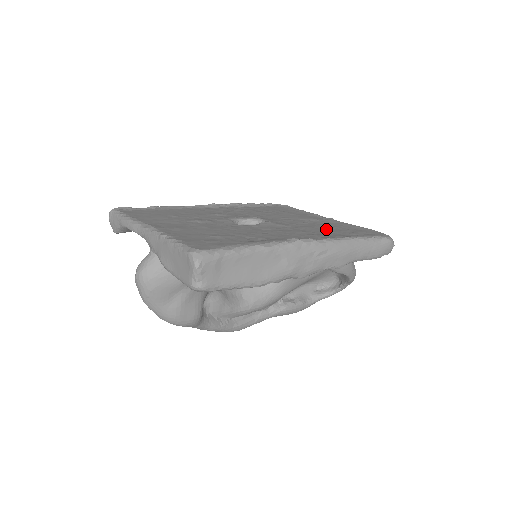
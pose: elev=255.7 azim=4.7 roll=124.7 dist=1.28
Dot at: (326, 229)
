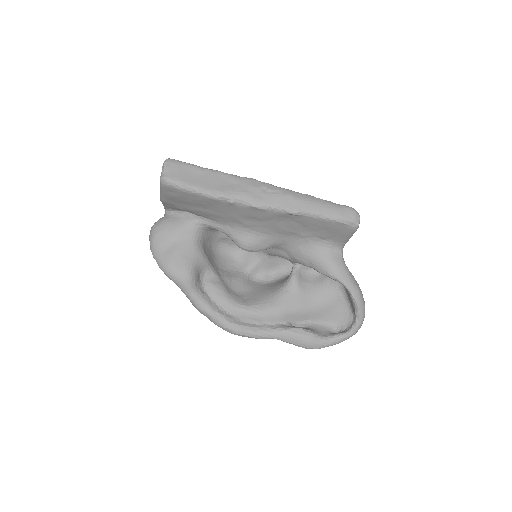
Dot at: occluded
